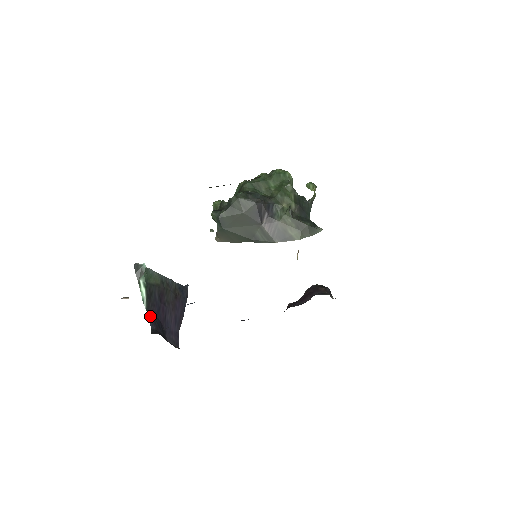
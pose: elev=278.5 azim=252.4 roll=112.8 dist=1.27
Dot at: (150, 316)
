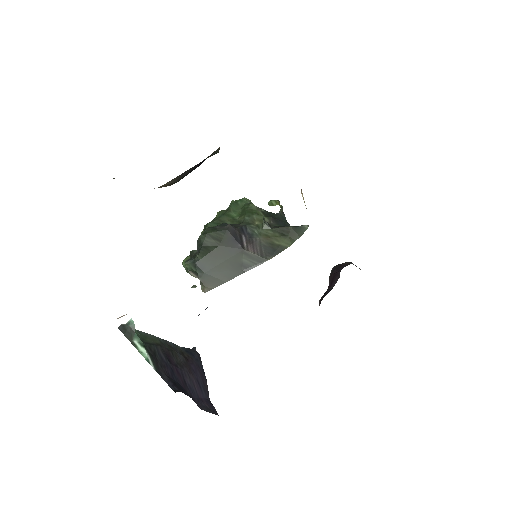
Dot at: (165, 378)
